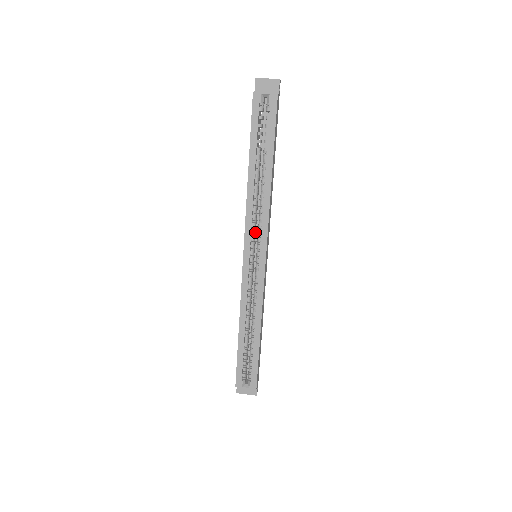
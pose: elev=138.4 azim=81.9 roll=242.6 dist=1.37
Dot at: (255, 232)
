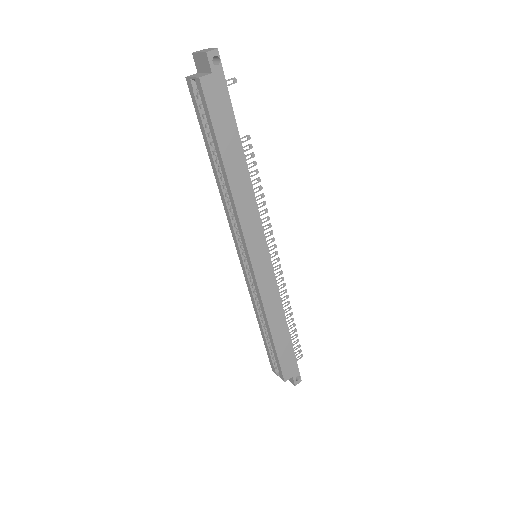
Dot at: occluded
